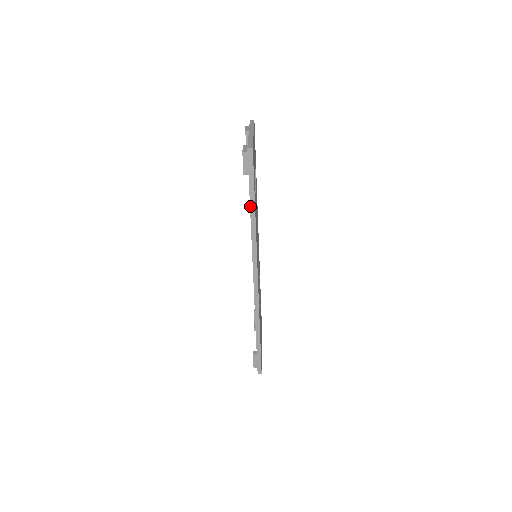
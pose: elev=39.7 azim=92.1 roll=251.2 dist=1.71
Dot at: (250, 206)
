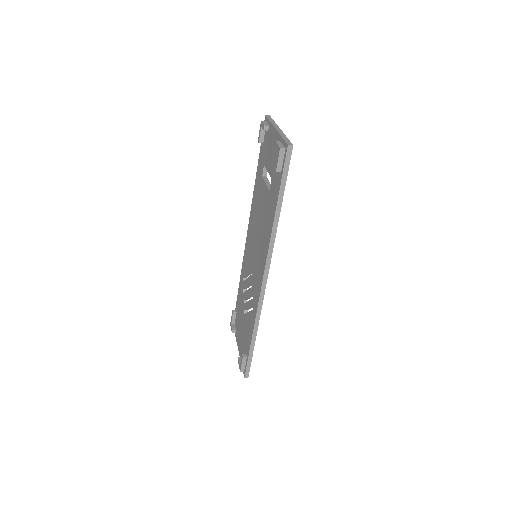
Dot at: (277, 205)
